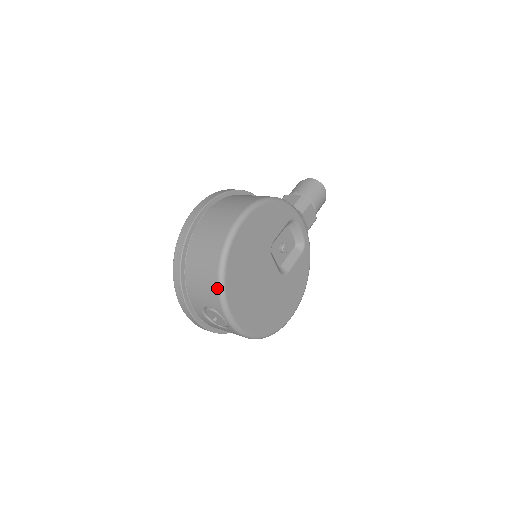
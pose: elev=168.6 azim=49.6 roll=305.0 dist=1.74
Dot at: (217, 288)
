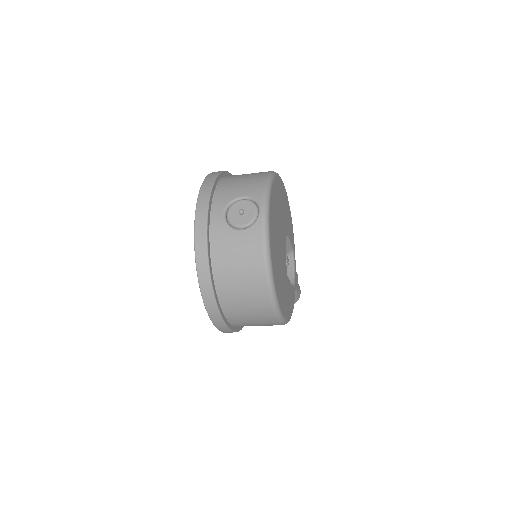
Dot at: (265, 178)
